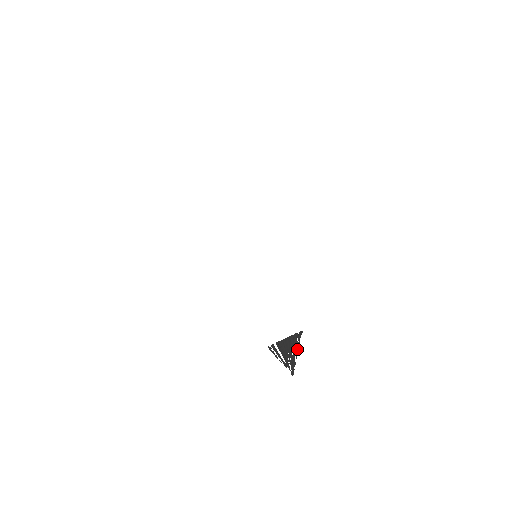
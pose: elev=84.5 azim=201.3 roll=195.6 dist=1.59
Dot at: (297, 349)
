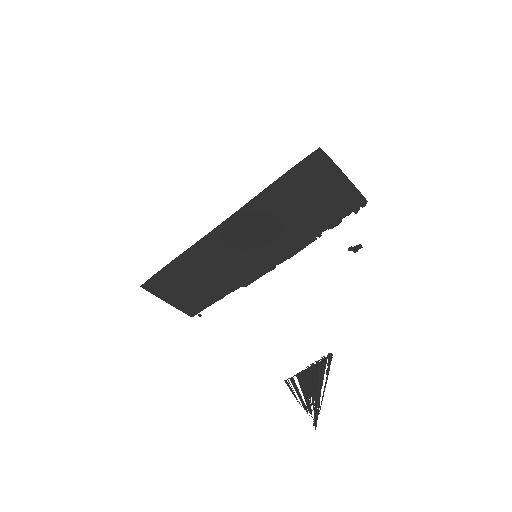
Dot at: occluded
